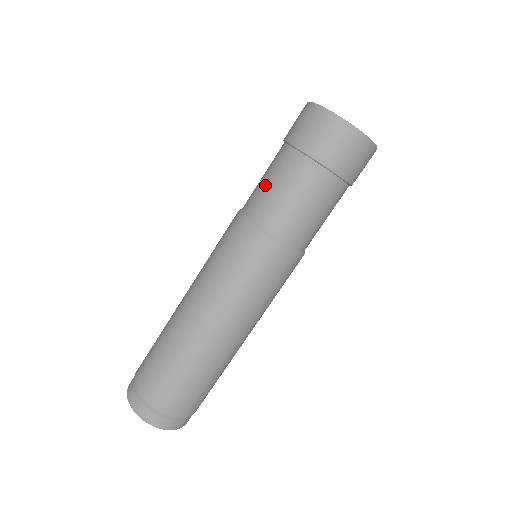
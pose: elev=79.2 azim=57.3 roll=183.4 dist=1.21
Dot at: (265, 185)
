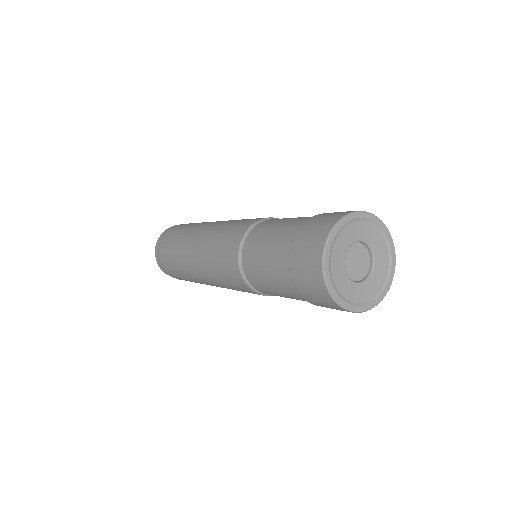
Dot at: (262, 273)
